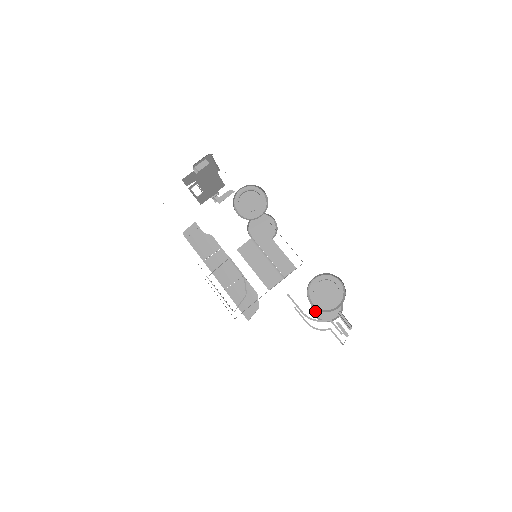
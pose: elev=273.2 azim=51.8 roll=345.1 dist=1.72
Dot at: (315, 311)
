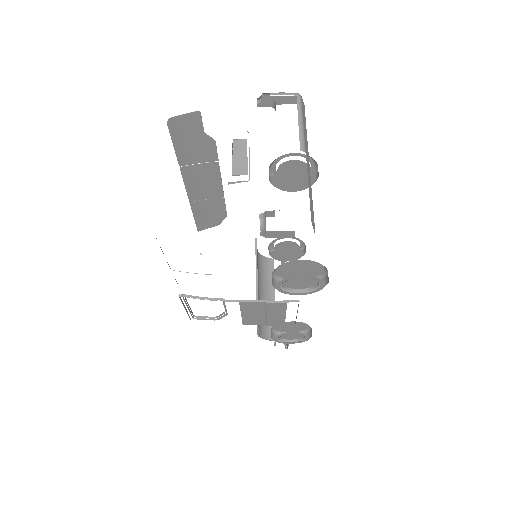
Dot at: (272, 254)
